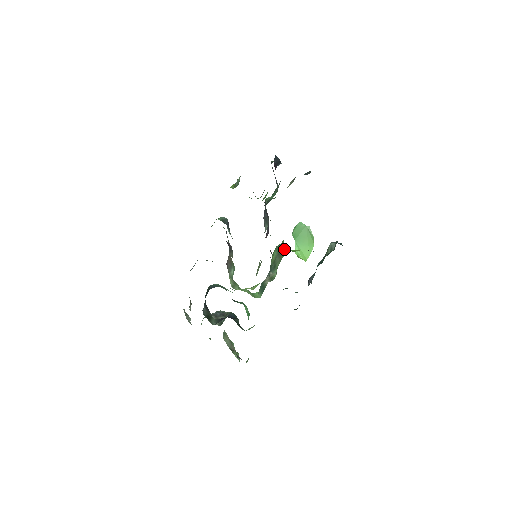
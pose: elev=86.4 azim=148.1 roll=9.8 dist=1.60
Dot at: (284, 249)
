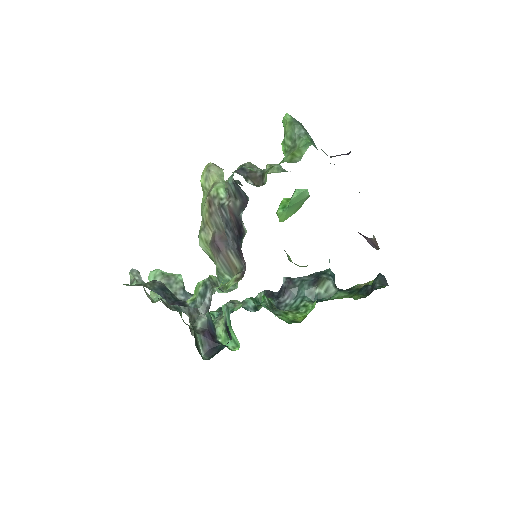
Dot at: occluded
